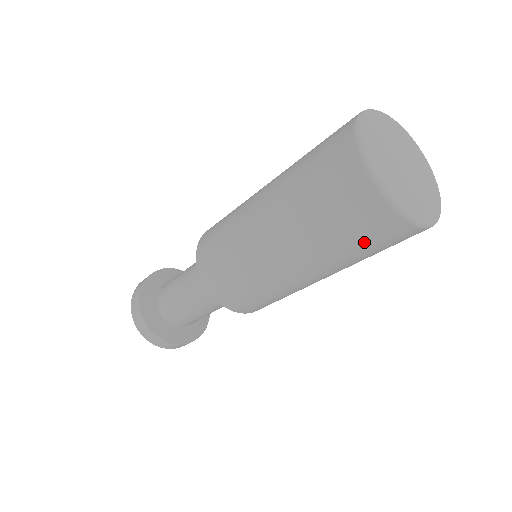
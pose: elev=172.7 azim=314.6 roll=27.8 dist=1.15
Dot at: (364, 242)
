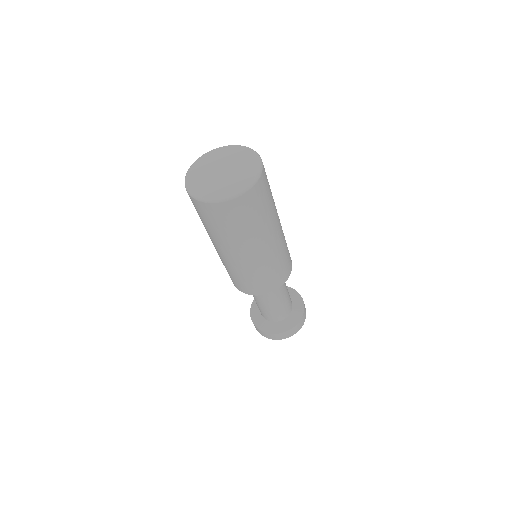
Dot at: (211, 222)
